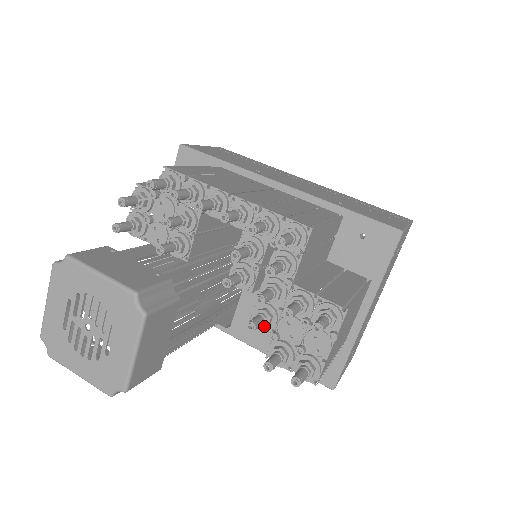
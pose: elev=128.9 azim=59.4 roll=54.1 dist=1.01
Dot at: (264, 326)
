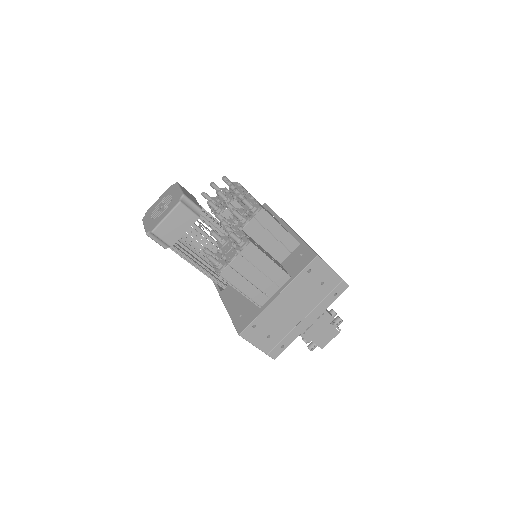
Dot at: occluded
